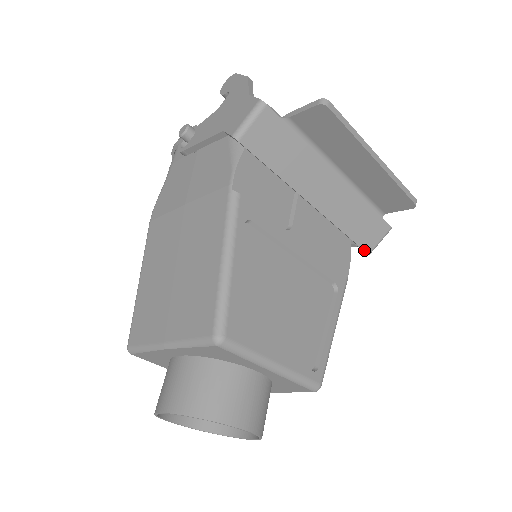
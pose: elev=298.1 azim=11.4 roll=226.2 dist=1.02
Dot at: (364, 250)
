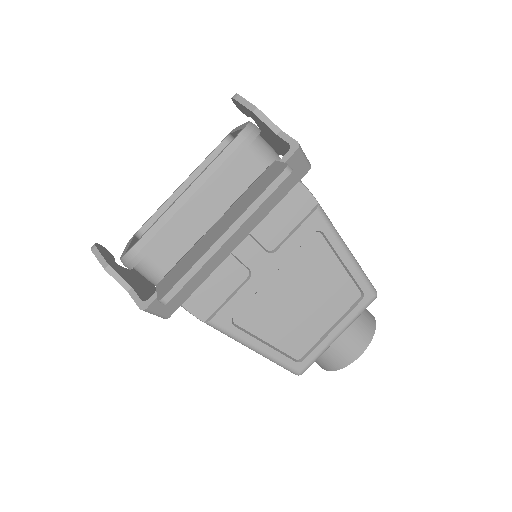
Dot at: (303, 176)
